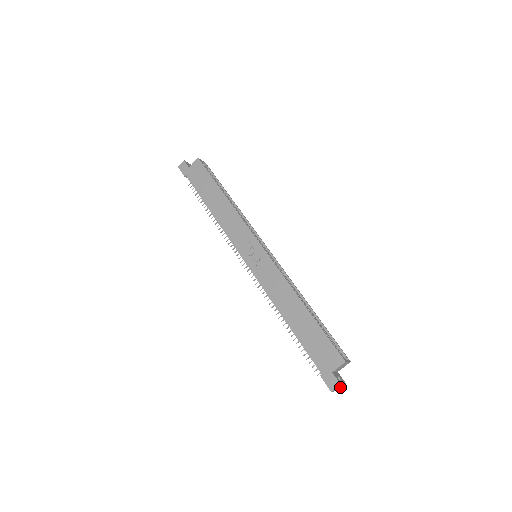
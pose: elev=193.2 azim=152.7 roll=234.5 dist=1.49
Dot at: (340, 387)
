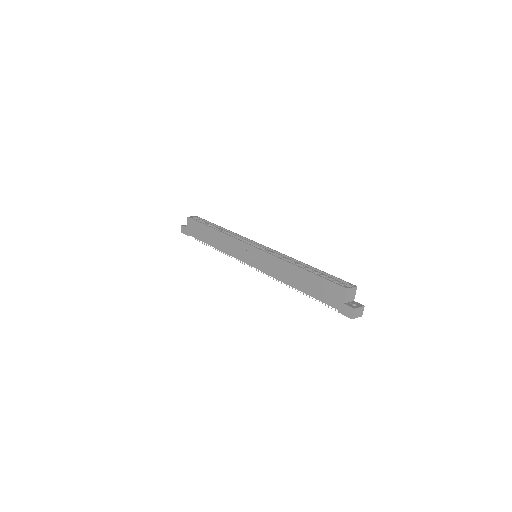
Dot at: (360, 311)
